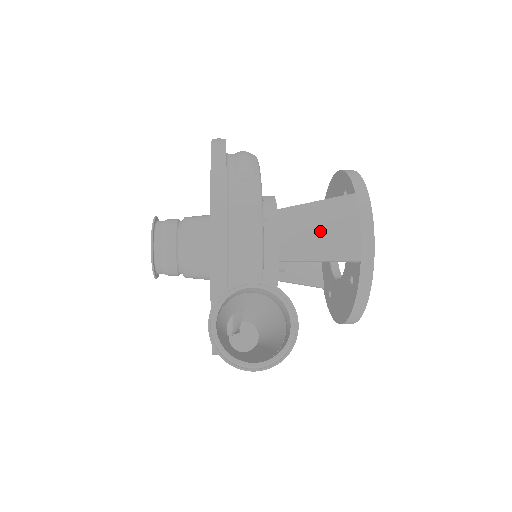
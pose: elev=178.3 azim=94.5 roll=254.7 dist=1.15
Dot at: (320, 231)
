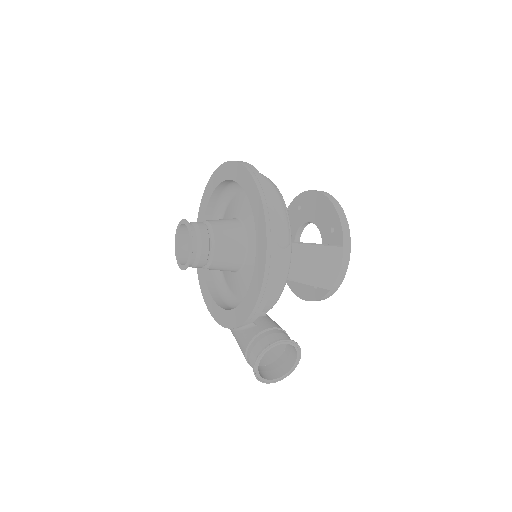
Dot at: (313, 269)
